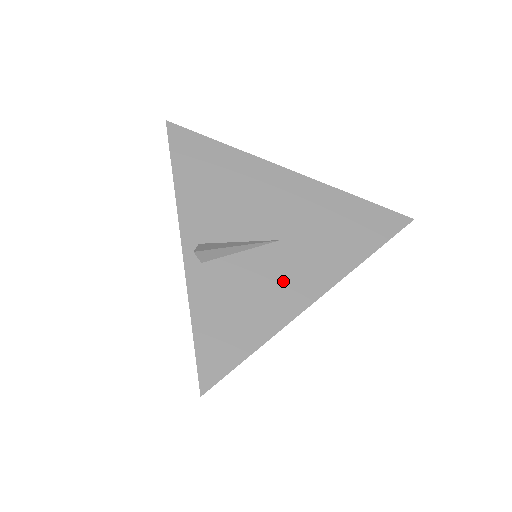
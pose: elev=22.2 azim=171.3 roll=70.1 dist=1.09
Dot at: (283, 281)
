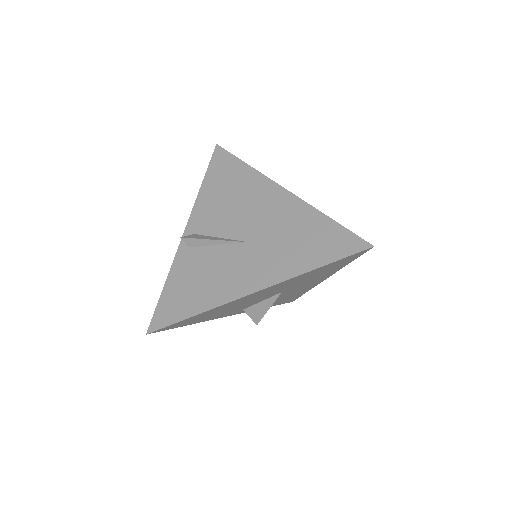
Dot at: (234, 273)
